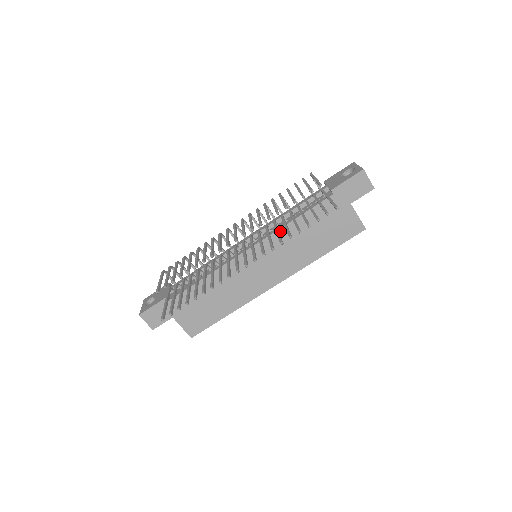
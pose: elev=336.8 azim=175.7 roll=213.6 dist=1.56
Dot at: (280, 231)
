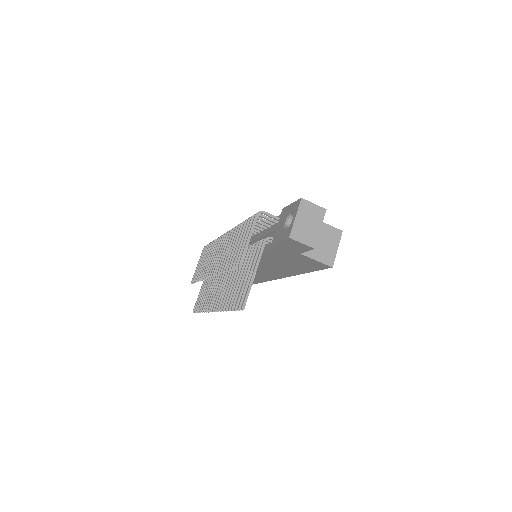
Dot at: occluded
